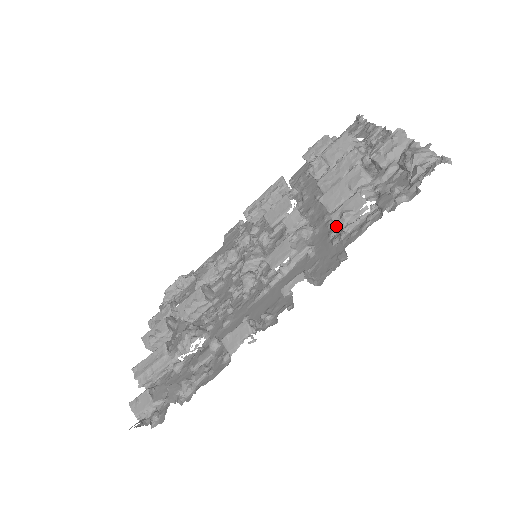
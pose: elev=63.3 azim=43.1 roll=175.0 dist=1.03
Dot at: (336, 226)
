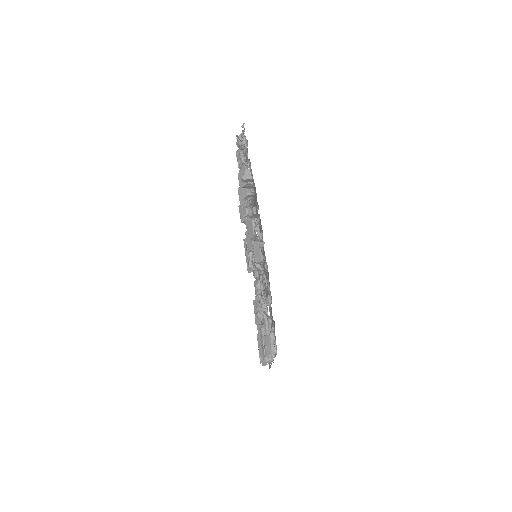
Dot at: (252, 191)
